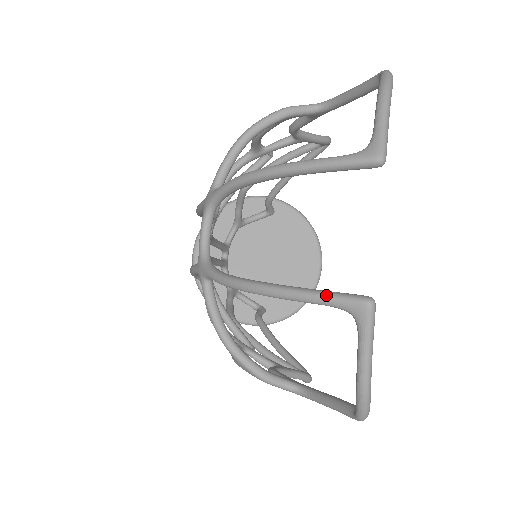
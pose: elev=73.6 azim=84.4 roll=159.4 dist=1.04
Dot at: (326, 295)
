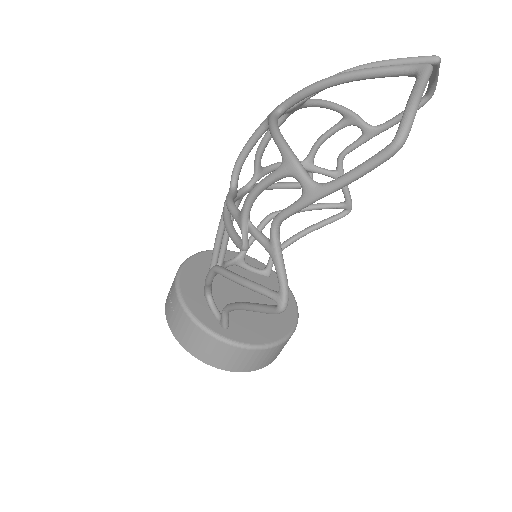
Dot at: (397, 65)
